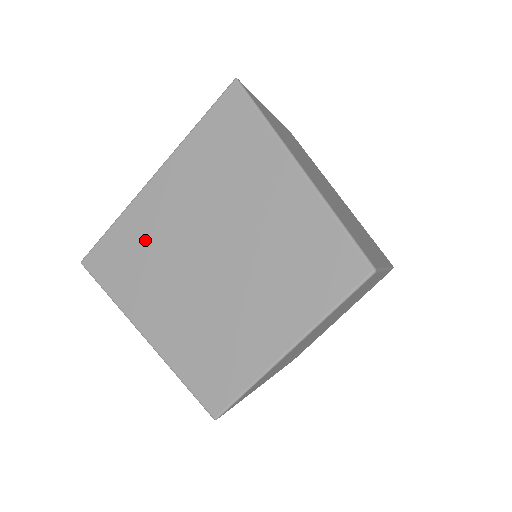
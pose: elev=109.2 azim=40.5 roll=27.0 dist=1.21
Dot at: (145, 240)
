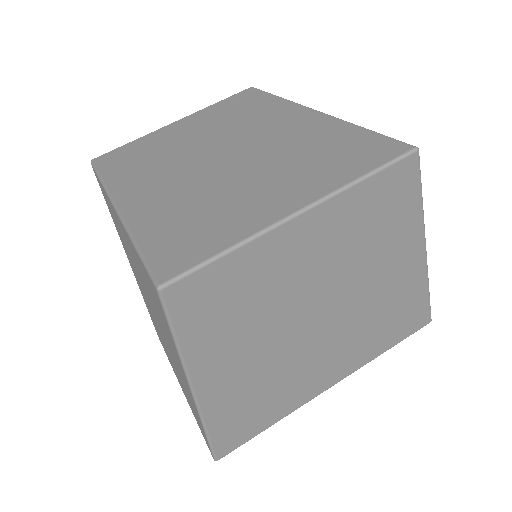
Dot at: (119, 230)
